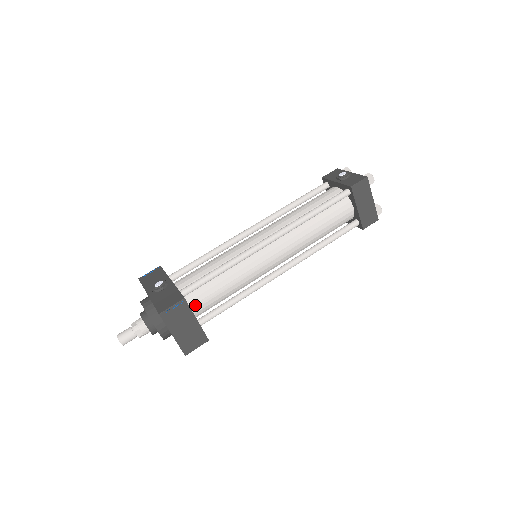
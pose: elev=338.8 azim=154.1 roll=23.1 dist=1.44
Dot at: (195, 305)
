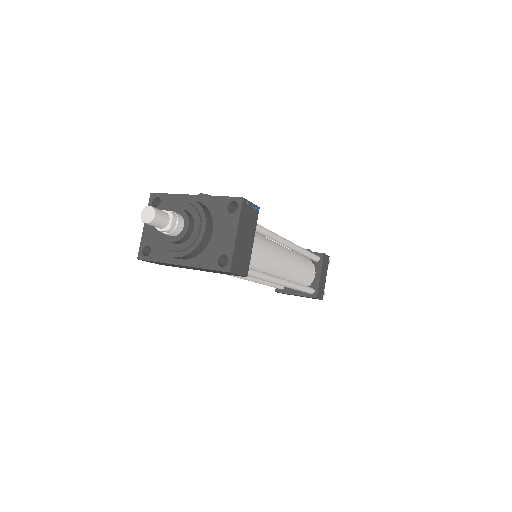
Dot at: occluded
